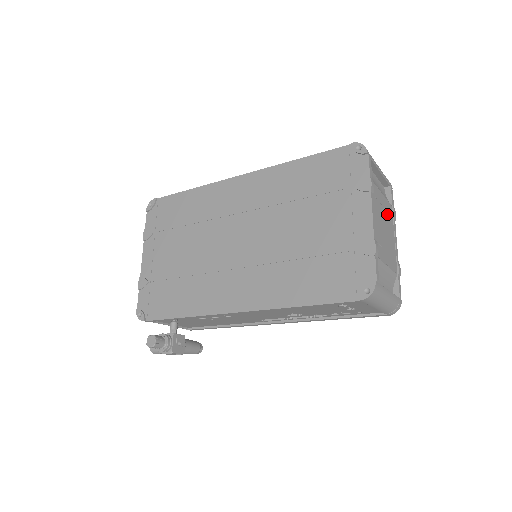
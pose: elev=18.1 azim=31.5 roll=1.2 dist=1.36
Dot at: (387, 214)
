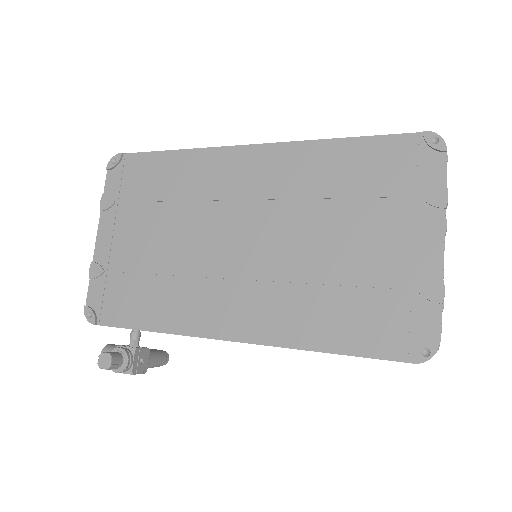
Dot at: occluded
